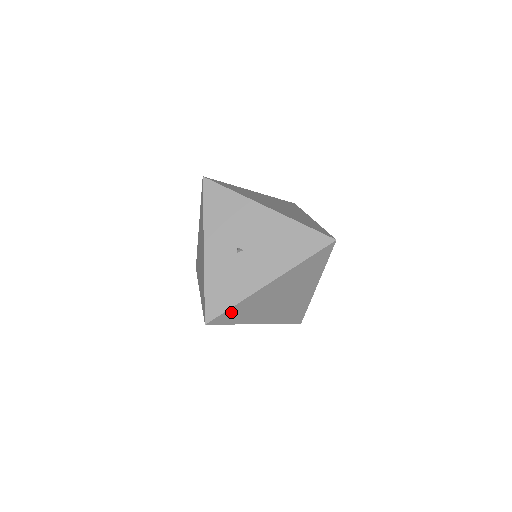
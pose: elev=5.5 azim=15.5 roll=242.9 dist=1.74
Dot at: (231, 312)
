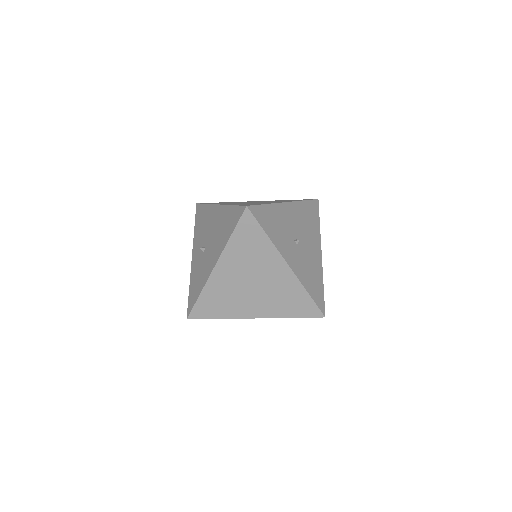
Dot at: (203, 304)
